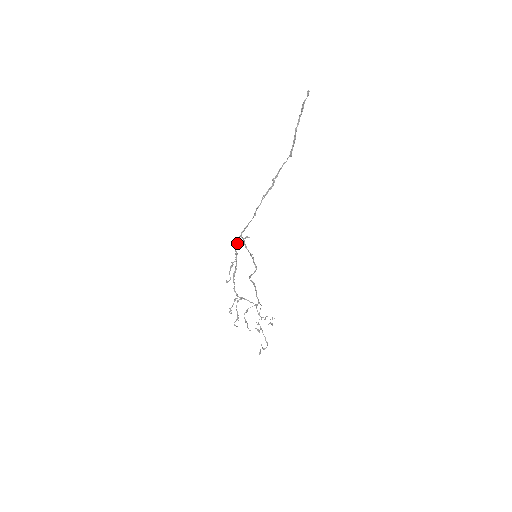
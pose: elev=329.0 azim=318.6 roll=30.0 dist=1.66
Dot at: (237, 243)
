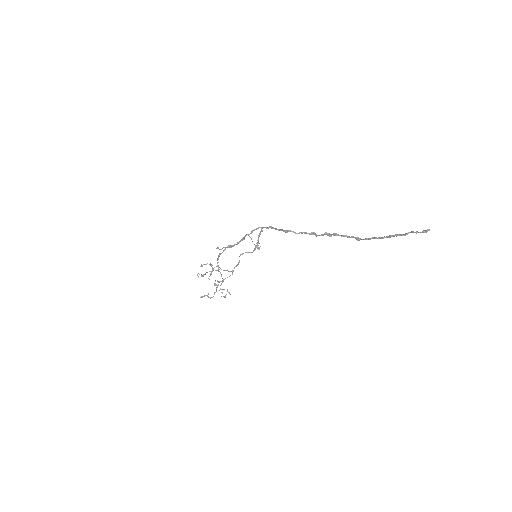
Dot at: occluded
